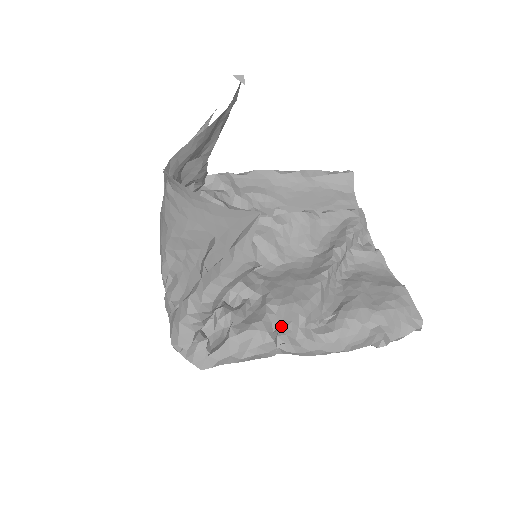
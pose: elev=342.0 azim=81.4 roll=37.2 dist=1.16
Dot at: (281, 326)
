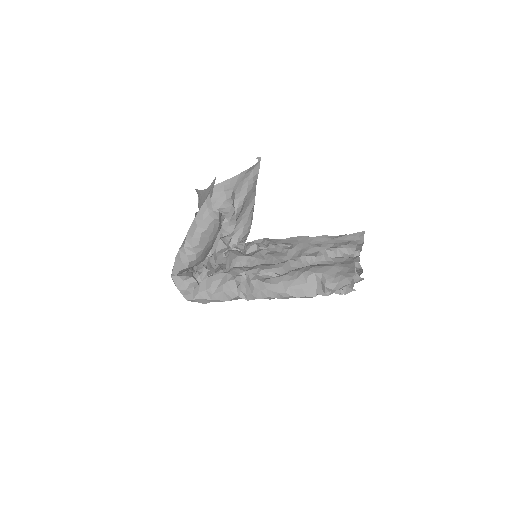
Dot at: (243, 273)
